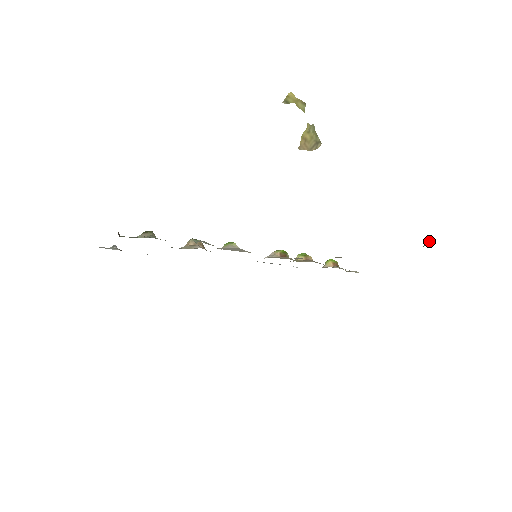
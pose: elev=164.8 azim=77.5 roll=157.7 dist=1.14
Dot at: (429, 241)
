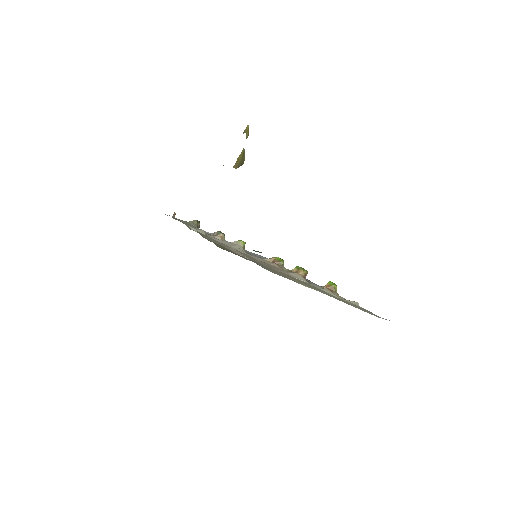
Dot at: occluded
